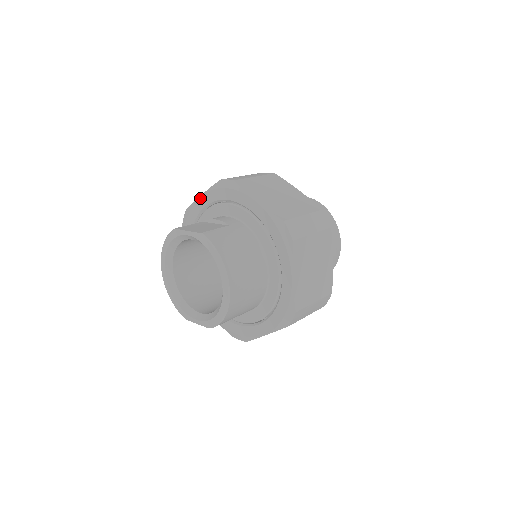
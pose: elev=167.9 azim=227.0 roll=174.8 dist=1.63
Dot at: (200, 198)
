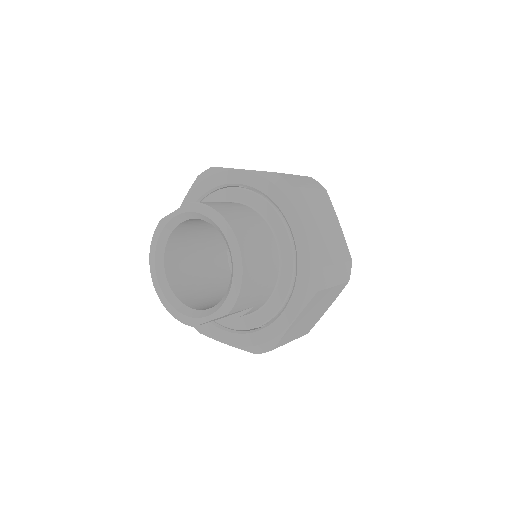
Dot at: occluded
